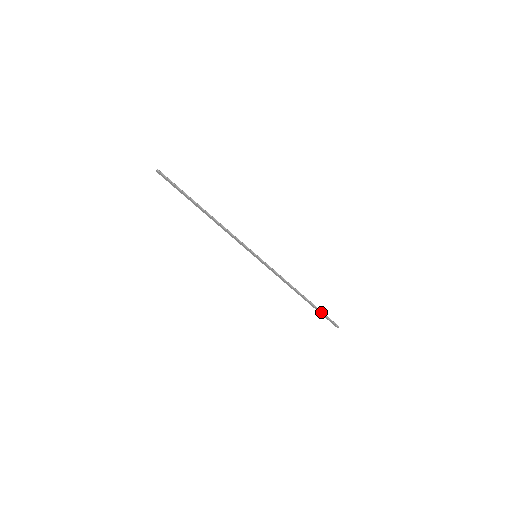
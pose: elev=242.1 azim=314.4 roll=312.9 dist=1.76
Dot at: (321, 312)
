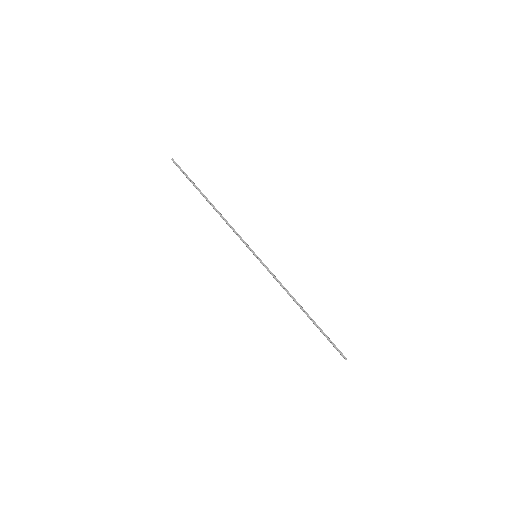
Dot at: (324, 335)
